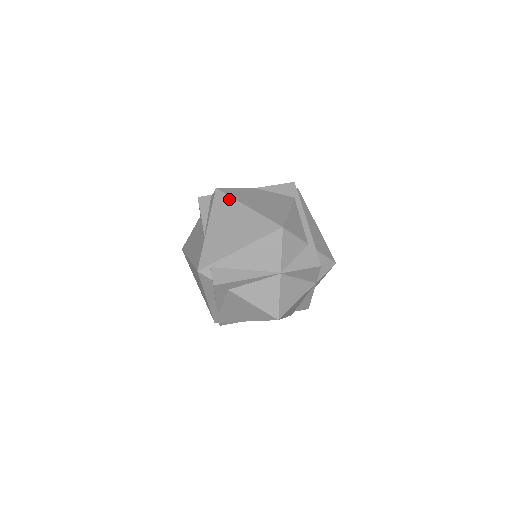
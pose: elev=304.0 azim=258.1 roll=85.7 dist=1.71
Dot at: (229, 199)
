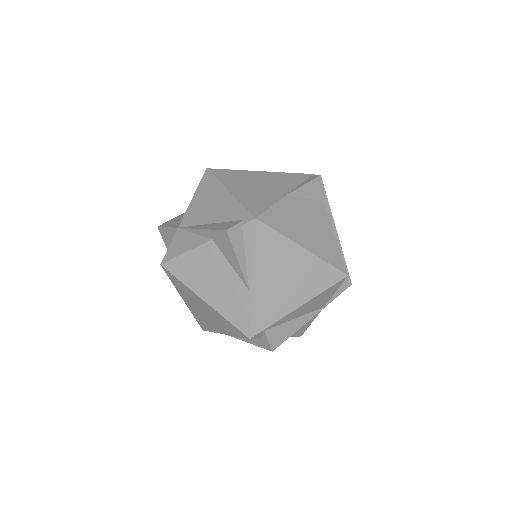
Dot at: (278, 237)
